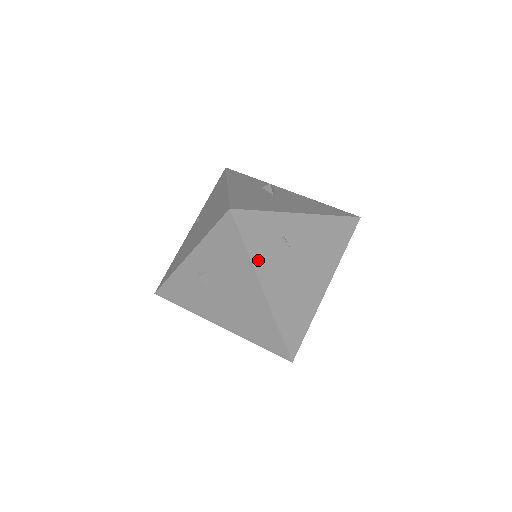
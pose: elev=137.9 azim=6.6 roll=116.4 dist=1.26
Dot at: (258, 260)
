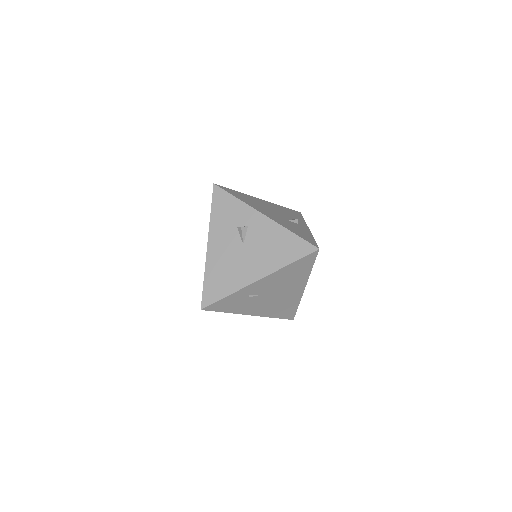
Dot at: (237, 310)
